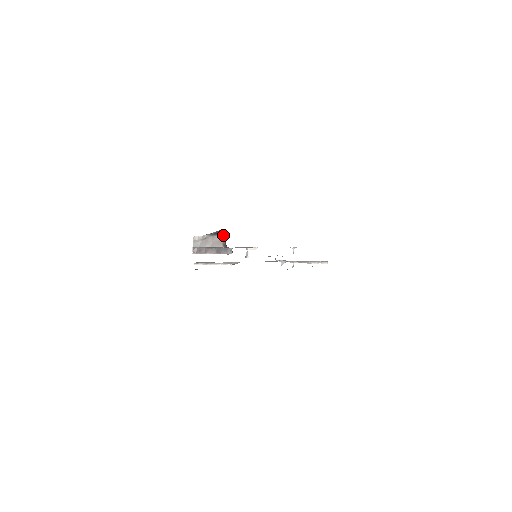
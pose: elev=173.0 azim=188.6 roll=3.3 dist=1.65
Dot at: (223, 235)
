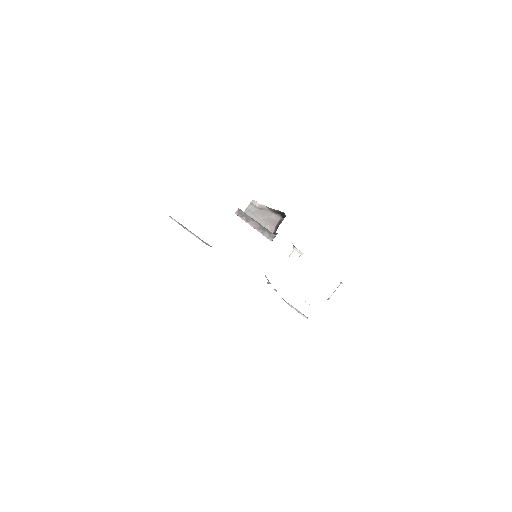
Dot at: (282, 218)
